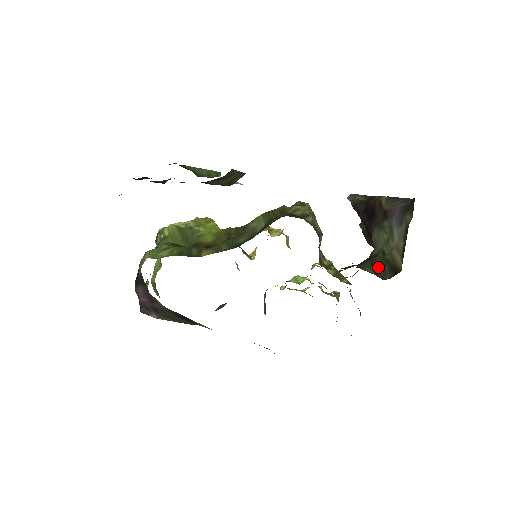
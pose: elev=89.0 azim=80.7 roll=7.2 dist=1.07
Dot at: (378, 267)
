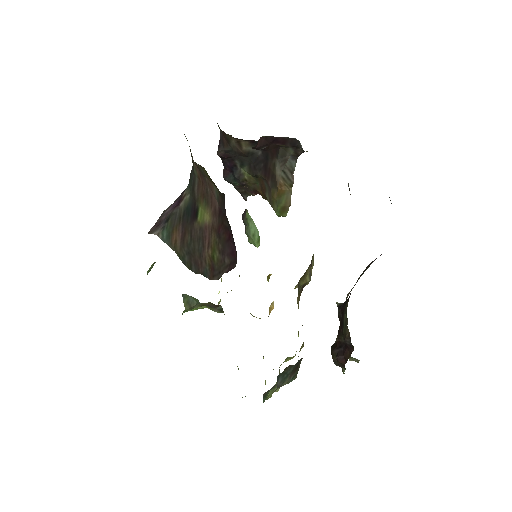
Dot at: occluded
